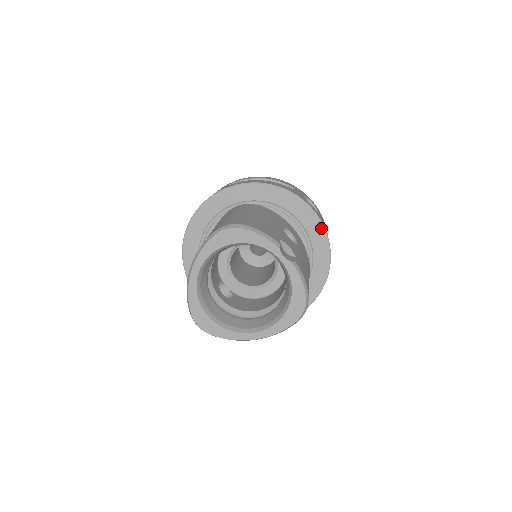
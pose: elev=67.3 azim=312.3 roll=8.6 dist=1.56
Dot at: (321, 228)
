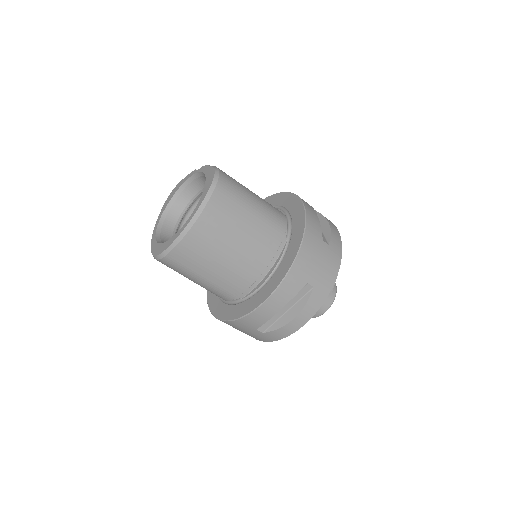
Dot at: (286, 194)
